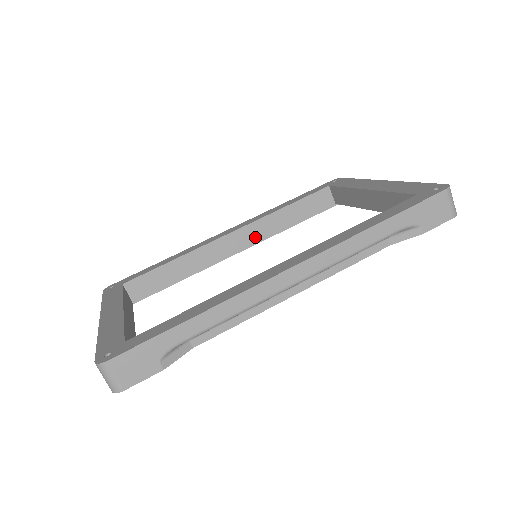
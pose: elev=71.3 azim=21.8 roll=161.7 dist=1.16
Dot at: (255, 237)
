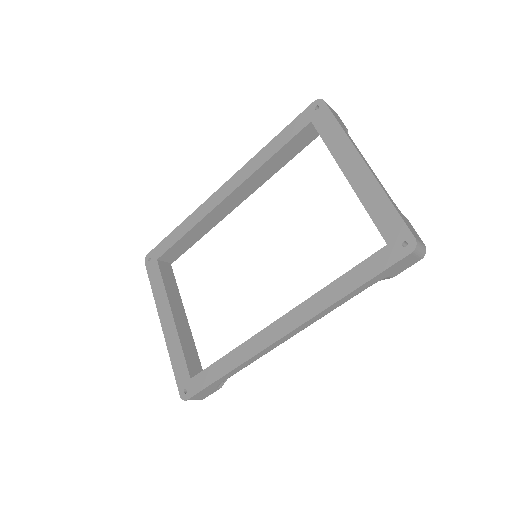
Dot at: (249, 190)
